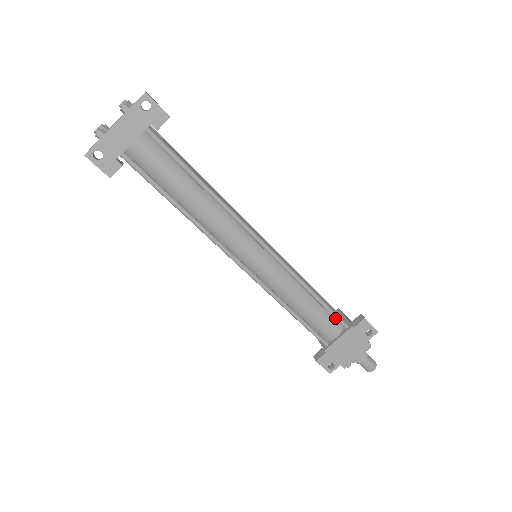
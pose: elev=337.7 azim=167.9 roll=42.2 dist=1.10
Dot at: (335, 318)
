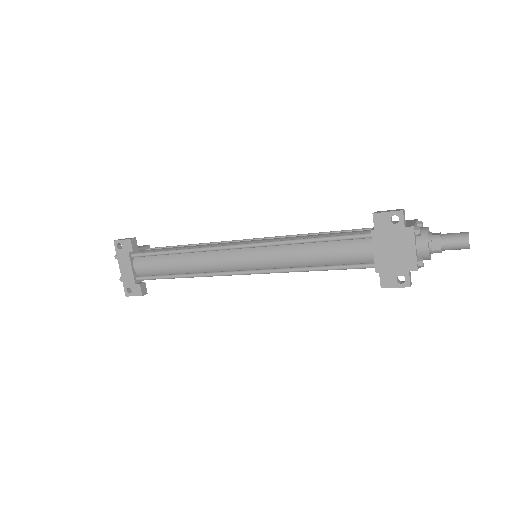
Dot at: (351, 239)
